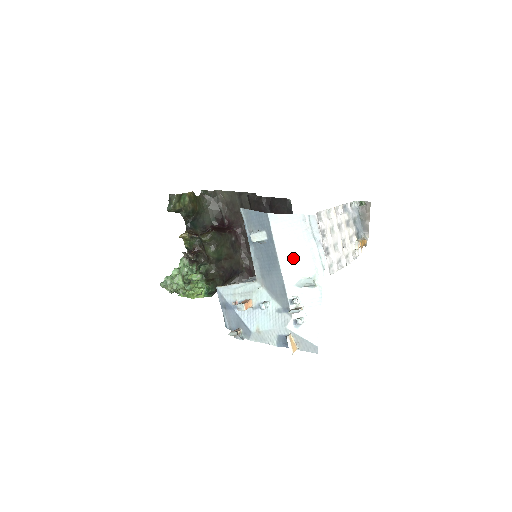
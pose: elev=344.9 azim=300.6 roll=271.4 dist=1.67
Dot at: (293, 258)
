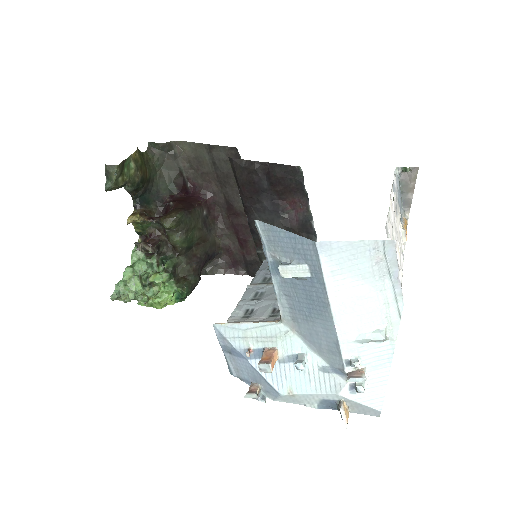
Dot at: (354, 305)
